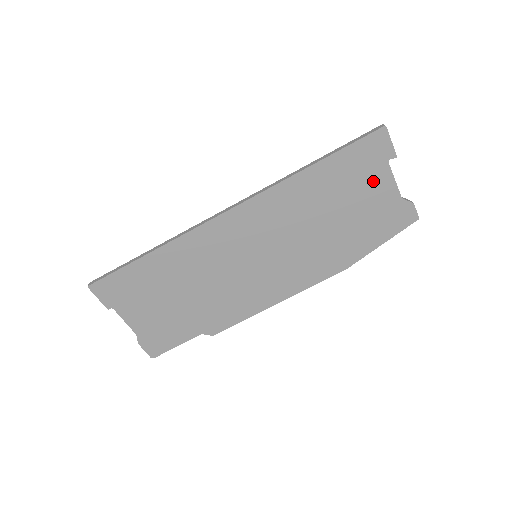
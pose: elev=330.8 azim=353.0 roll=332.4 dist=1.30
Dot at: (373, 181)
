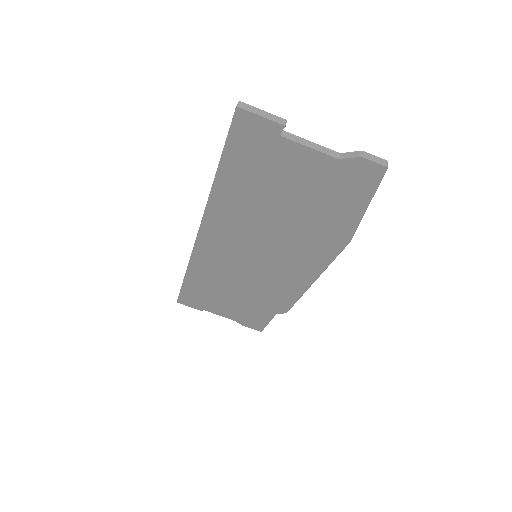
Dot at: (286, 161)
